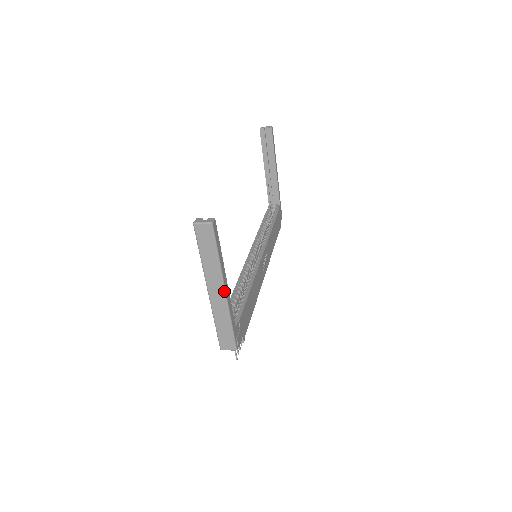
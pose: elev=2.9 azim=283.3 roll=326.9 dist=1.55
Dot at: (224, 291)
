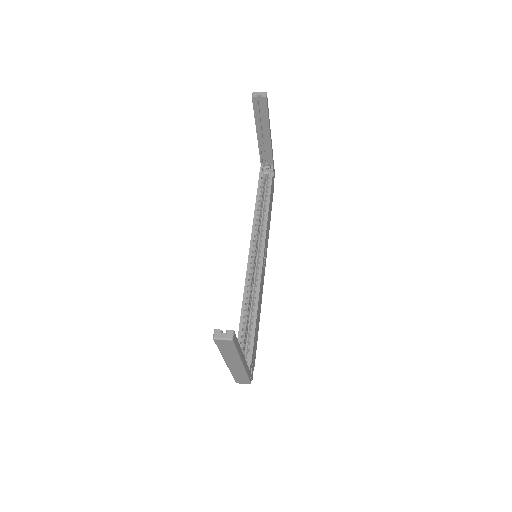
Dot at: (242, 365)
